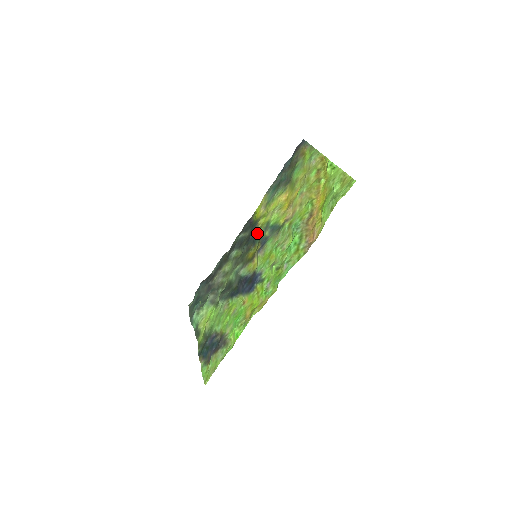
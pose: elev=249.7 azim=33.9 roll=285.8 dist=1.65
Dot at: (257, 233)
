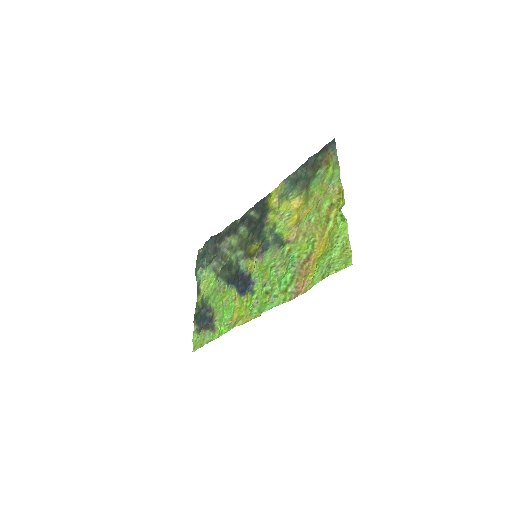
Dot at: (263, 229)
